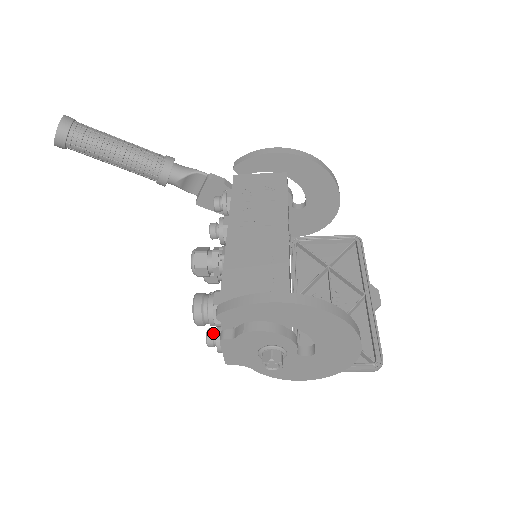
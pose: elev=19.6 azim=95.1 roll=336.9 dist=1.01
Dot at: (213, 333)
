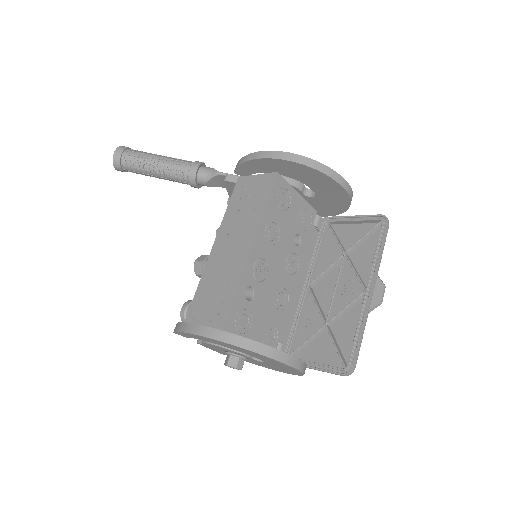
Dot at: occluded
